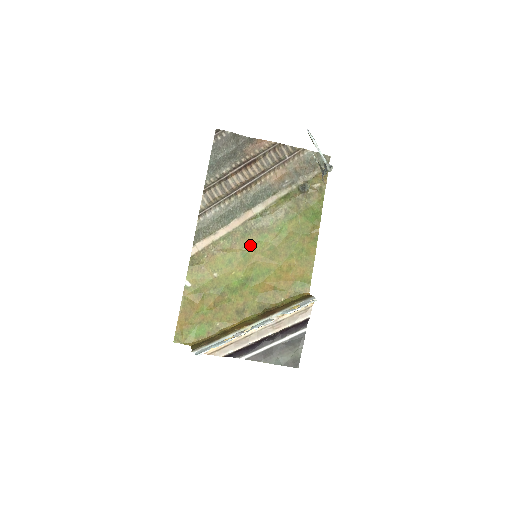
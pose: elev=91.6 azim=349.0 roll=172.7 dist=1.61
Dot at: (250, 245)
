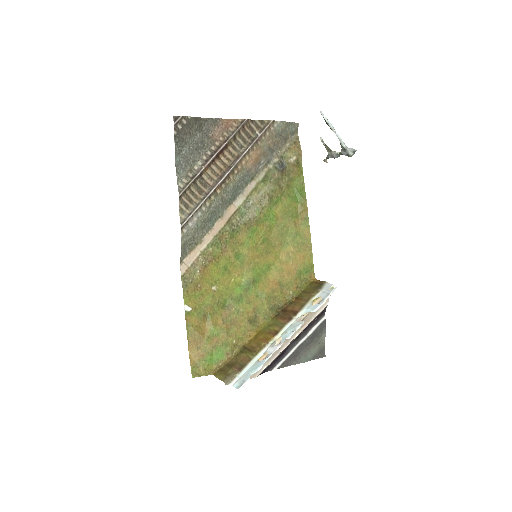
Dot at: (241, 244)
